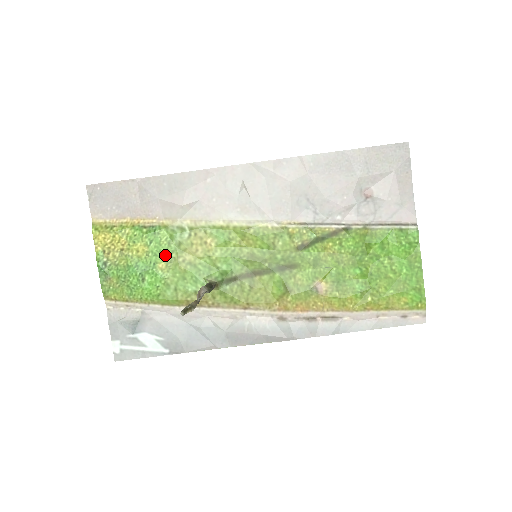
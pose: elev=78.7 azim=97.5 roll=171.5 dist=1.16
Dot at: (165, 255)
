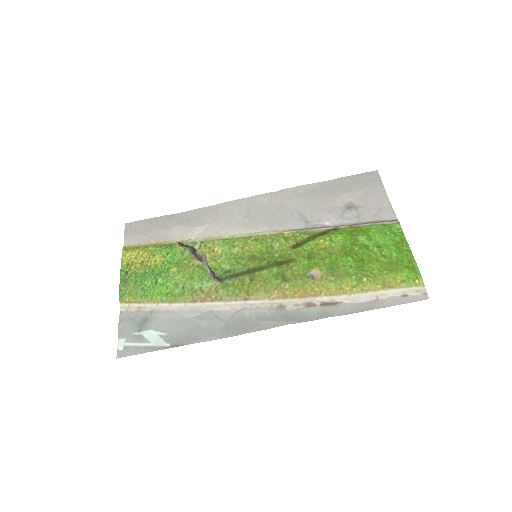
Dot at: (178, 262)
